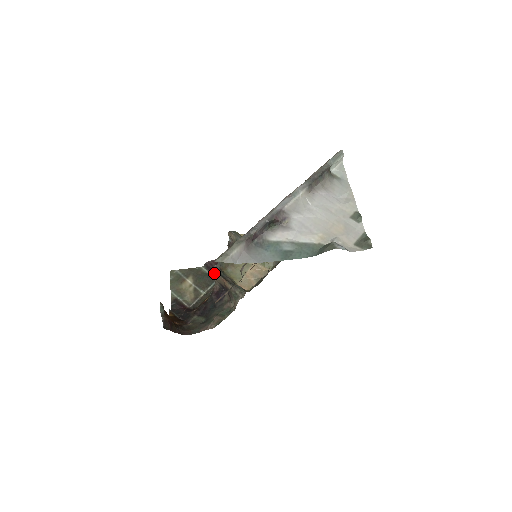
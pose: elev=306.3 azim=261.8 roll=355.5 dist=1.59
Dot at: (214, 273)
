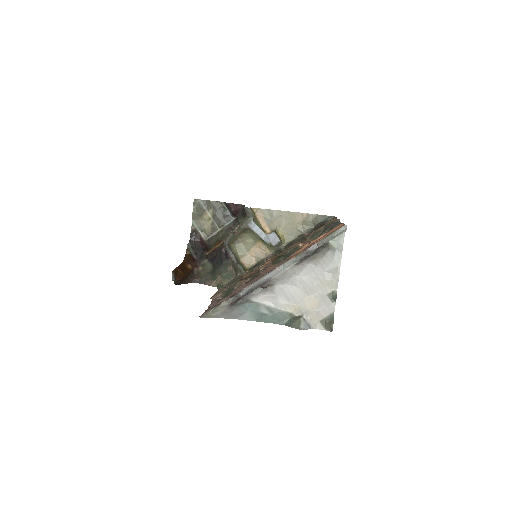
Dot at: (232, 213)
